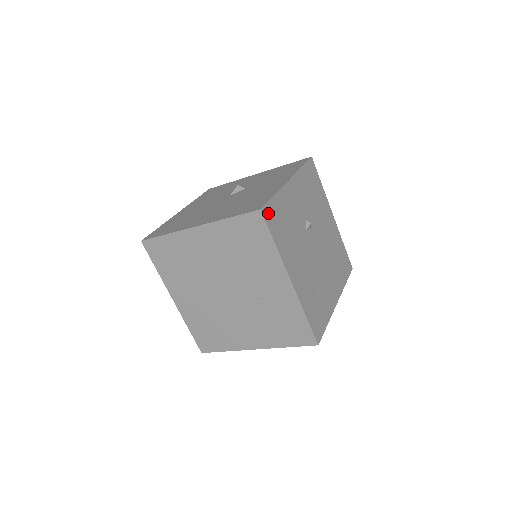
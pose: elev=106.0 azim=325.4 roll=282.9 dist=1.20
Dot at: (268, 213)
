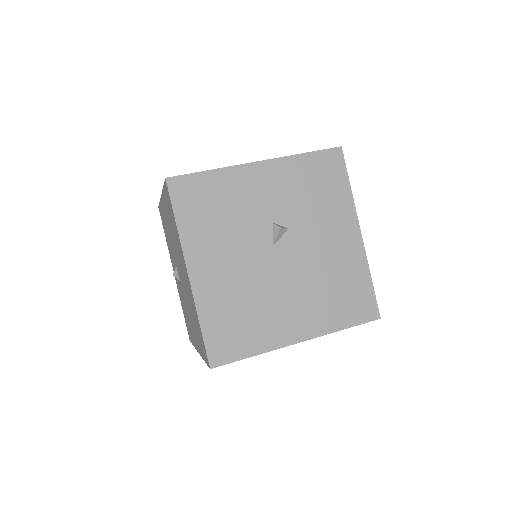
Dot at: occluded
